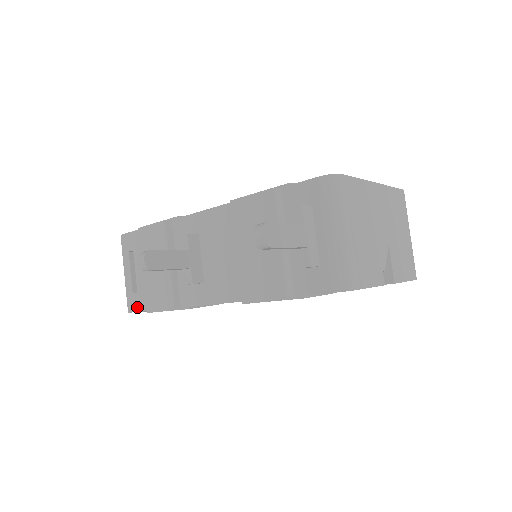
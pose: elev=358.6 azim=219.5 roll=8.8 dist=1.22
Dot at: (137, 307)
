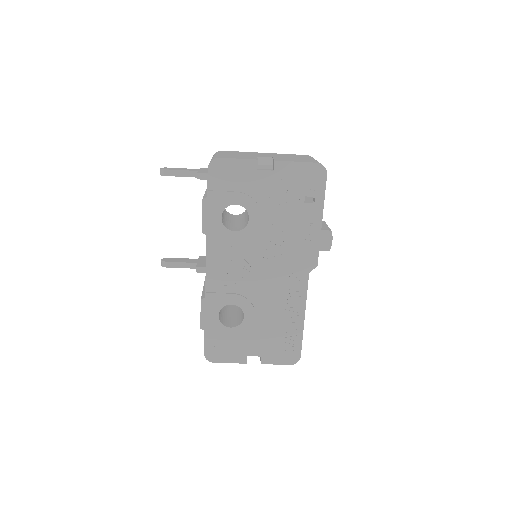
Dot at: (204, 343)
